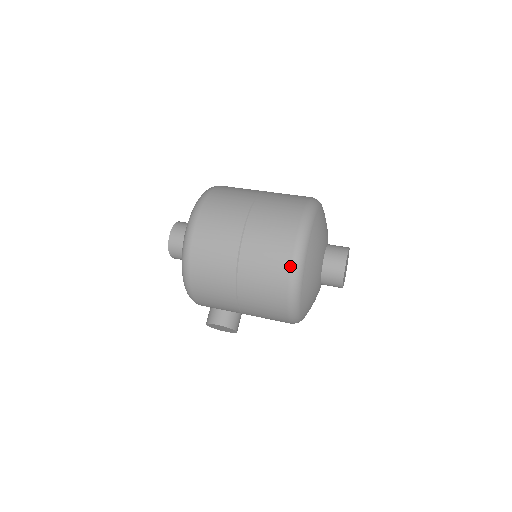
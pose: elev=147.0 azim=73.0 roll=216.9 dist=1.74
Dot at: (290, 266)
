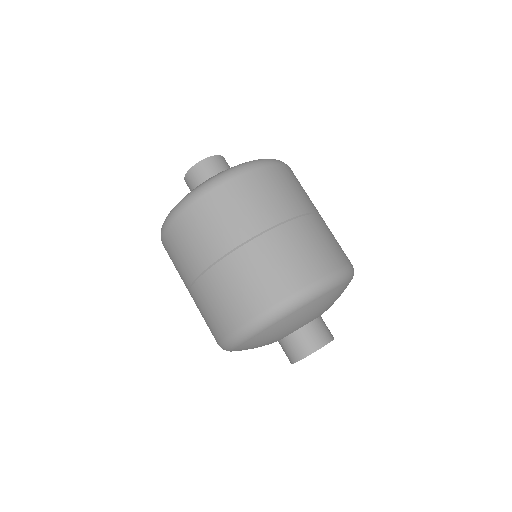
Dot at: (217, 343)
